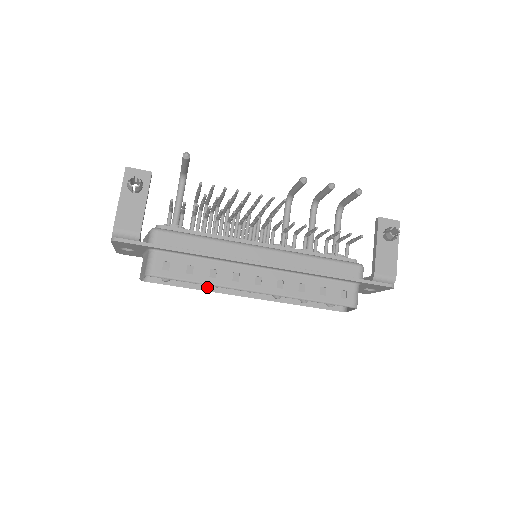
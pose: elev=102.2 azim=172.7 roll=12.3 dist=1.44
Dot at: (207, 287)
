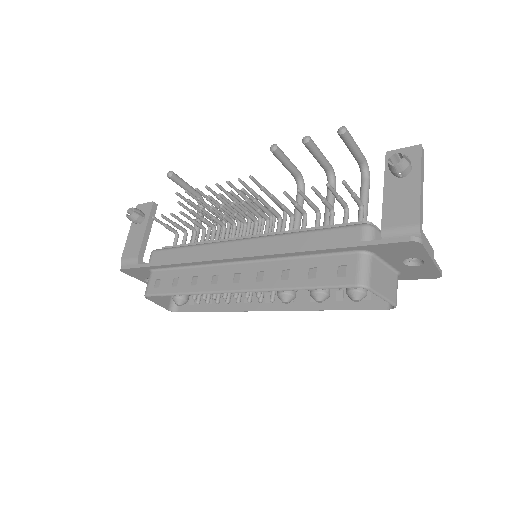
Dot at: (227, 307)
